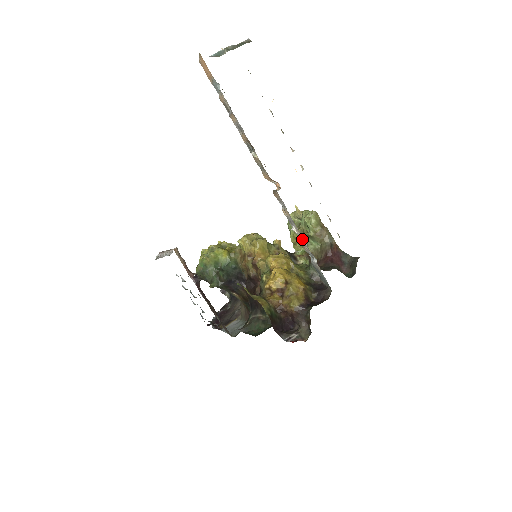
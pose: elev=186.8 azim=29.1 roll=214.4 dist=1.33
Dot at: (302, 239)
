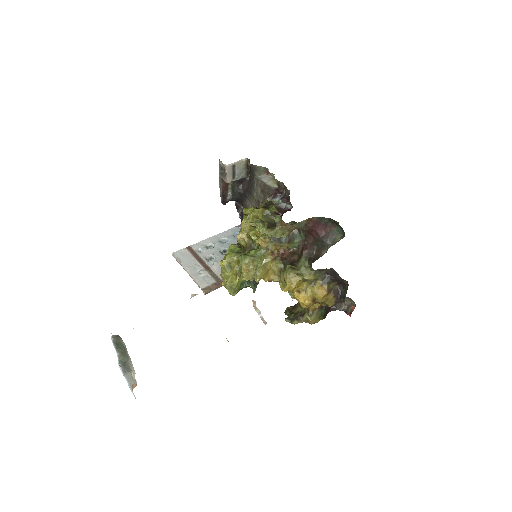
Dot at: occluded
